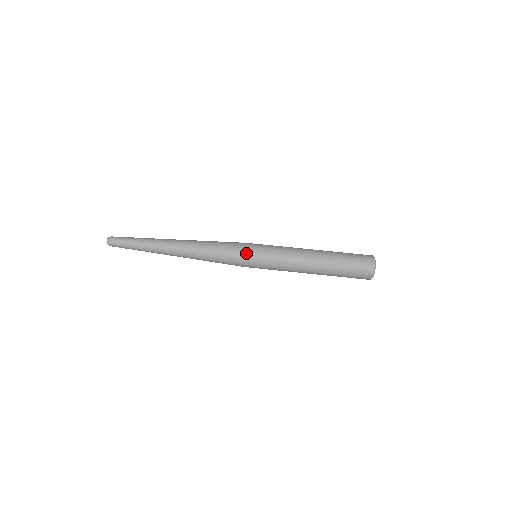
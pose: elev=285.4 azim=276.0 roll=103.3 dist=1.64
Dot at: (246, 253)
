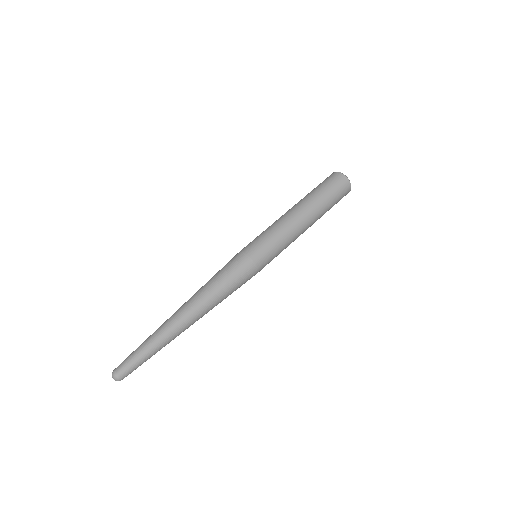
Dot at: (250, 258)
